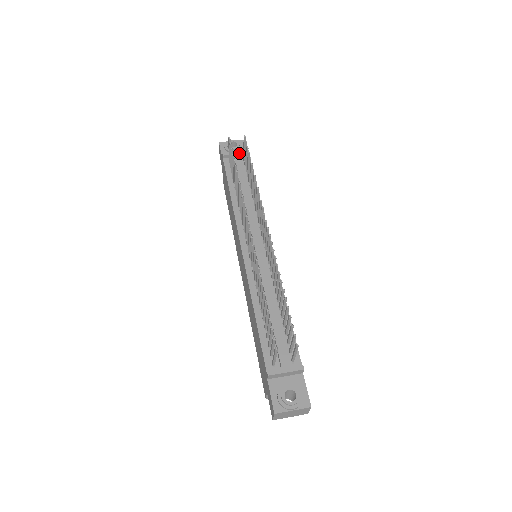
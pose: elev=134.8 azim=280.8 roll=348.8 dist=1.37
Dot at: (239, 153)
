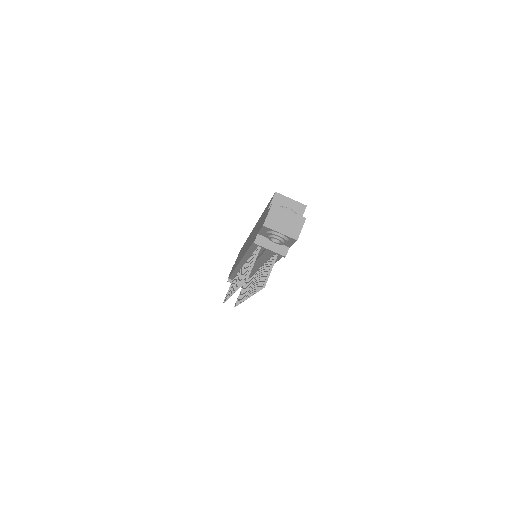
Dot at: occluded
